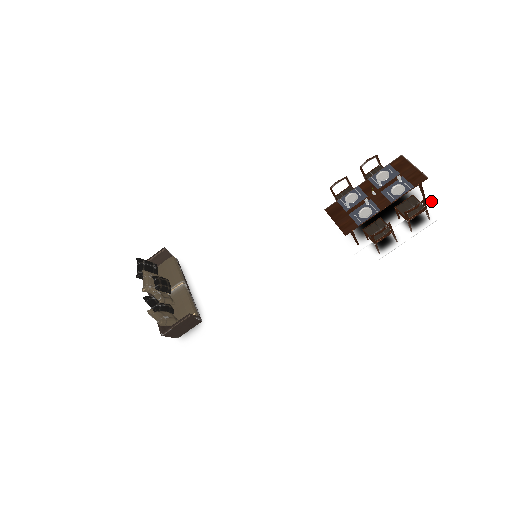
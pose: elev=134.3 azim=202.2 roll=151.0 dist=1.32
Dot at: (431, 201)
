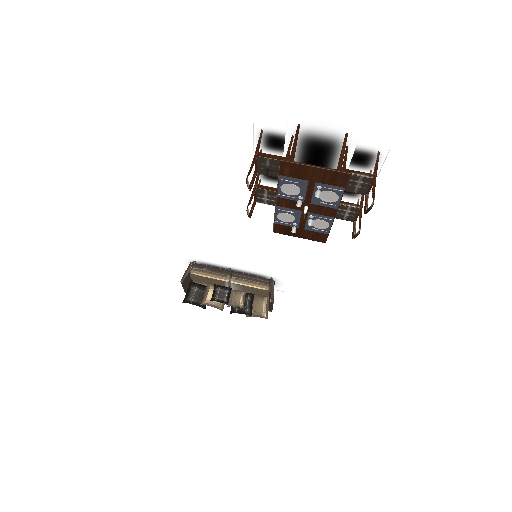
Dot at: (359, 134)
